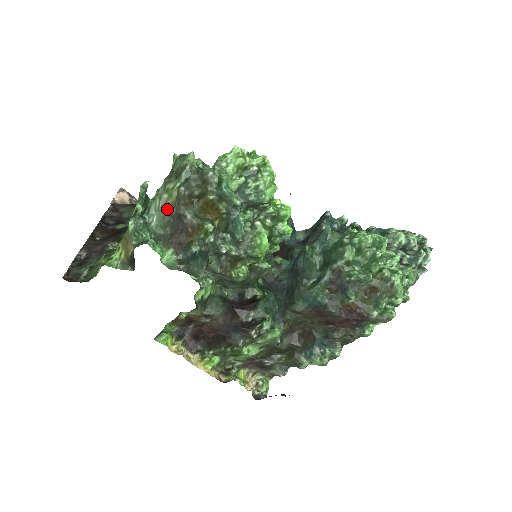
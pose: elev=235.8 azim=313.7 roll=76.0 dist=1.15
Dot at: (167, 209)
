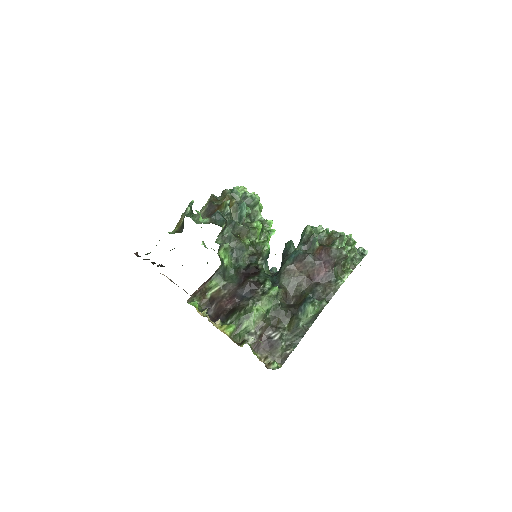
Dot at: (203, 211)
